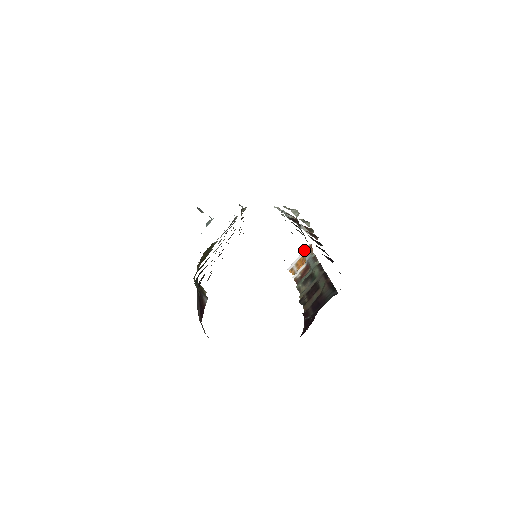
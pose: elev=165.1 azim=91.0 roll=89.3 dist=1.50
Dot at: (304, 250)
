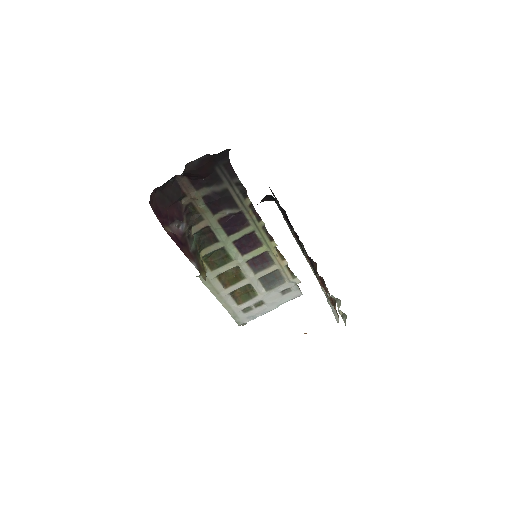
Dot at: occluded
